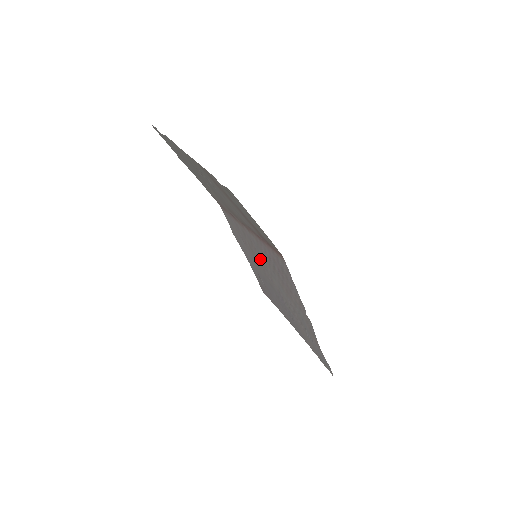
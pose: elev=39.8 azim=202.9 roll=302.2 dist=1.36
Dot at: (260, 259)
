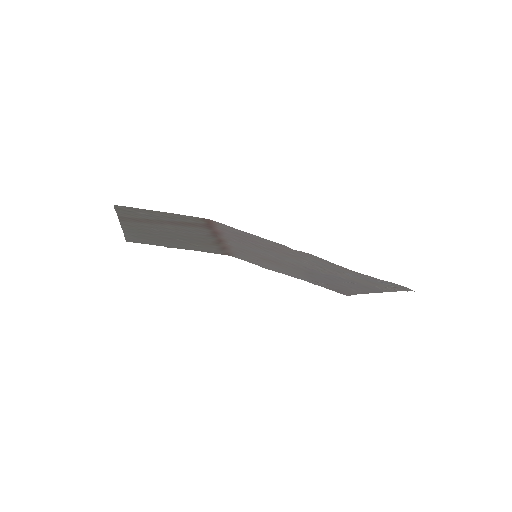
Dot at: (266, 257)
